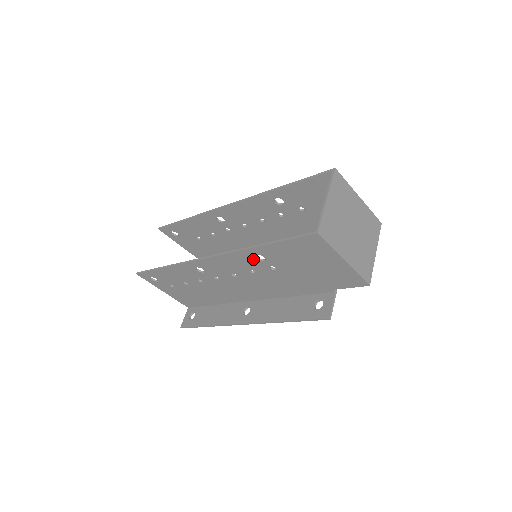
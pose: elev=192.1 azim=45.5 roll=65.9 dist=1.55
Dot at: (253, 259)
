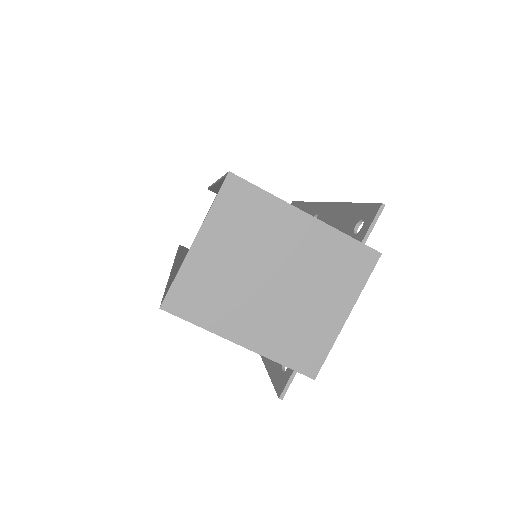
Dot at: occluded
